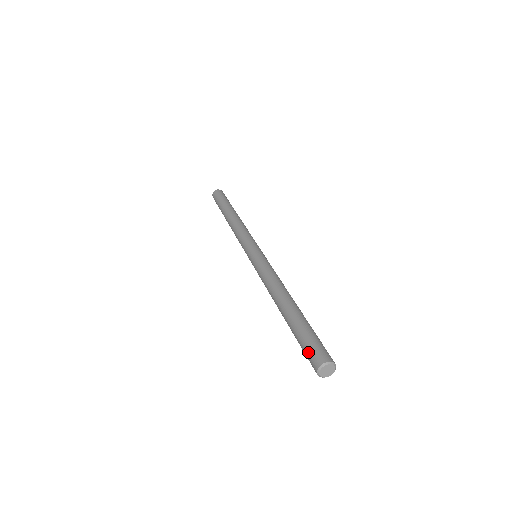
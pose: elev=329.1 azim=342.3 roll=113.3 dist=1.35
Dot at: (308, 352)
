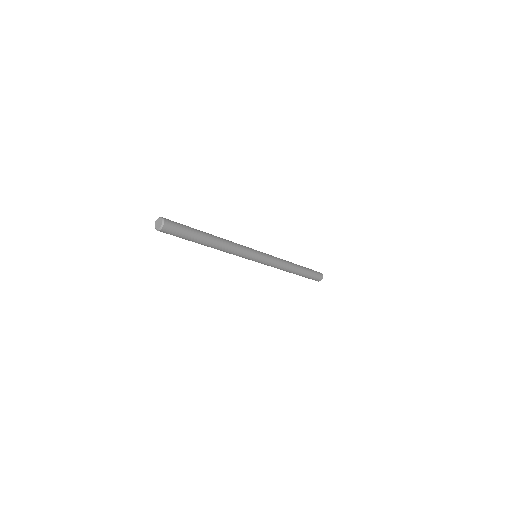
Dot at: occluded
